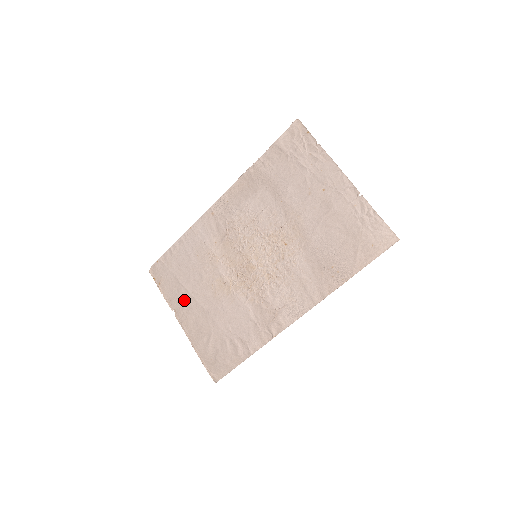
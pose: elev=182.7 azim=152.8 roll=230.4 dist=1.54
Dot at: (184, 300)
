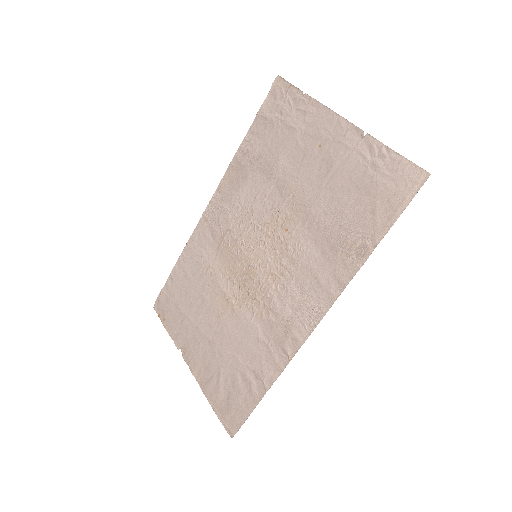
Dot at: (189, 333)
